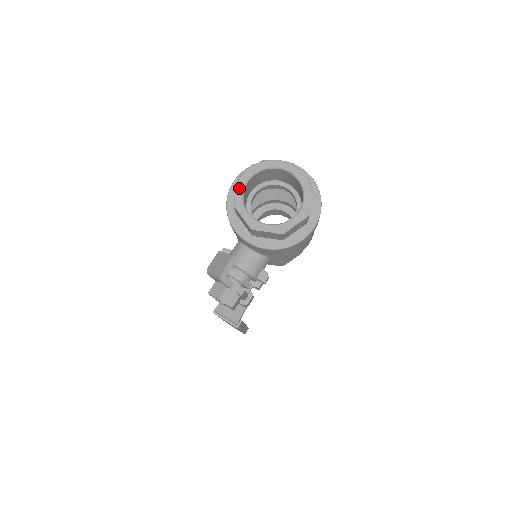
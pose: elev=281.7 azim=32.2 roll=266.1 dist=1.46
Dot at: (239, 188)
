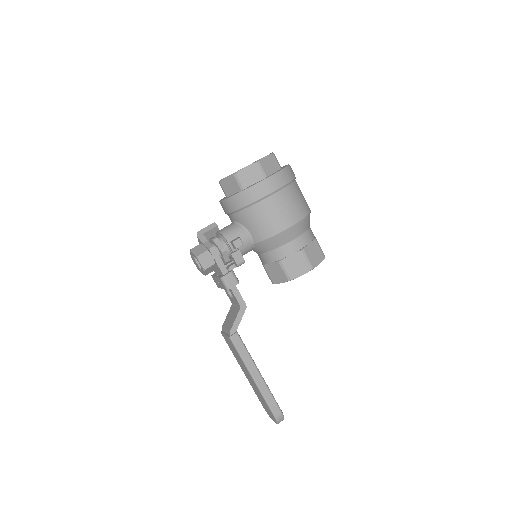
Dot at: occluded
